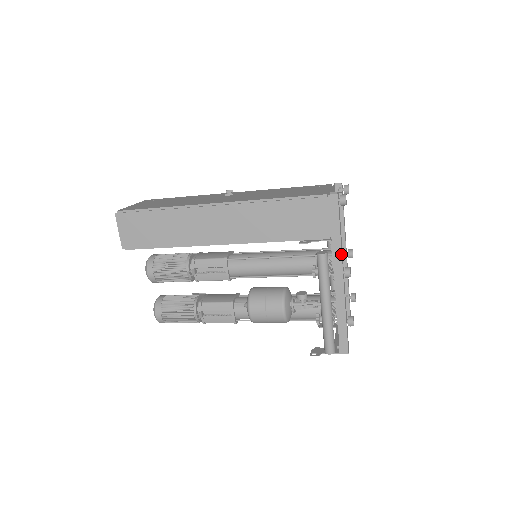
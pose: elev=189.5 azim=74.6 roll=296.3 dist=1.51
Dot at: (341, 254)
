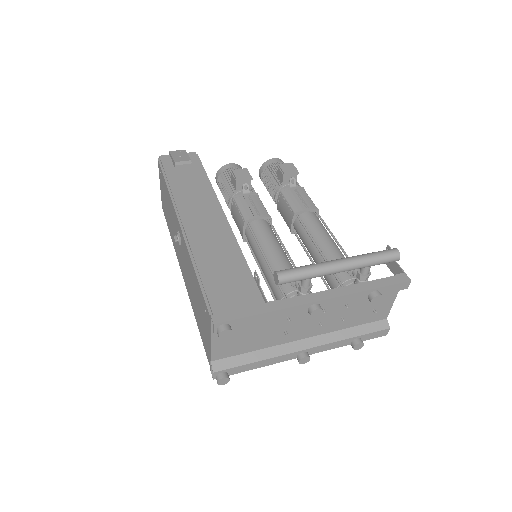
Dot at: (278, 362)
